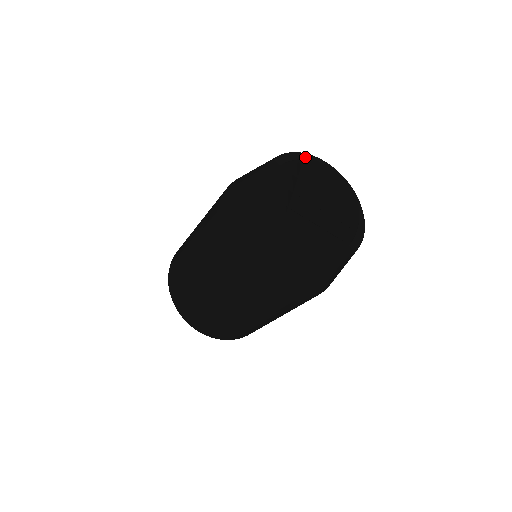
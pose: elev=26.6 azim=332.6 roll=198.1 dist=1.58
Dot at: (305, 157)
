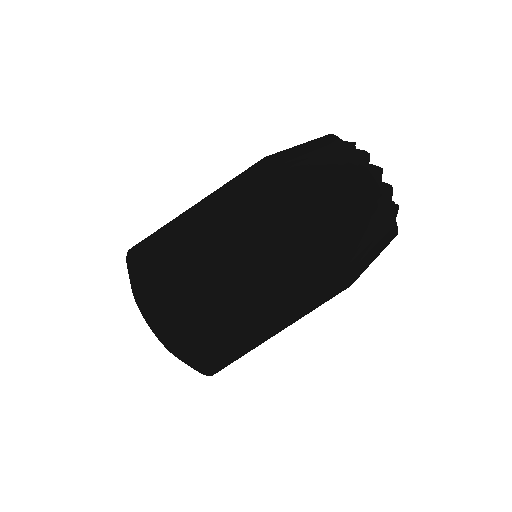
Dot at: occluded
